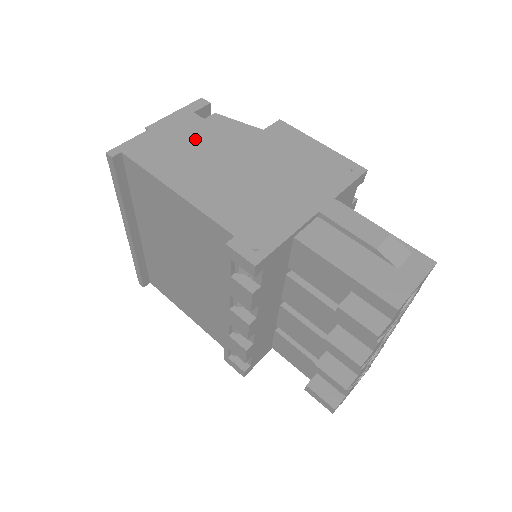
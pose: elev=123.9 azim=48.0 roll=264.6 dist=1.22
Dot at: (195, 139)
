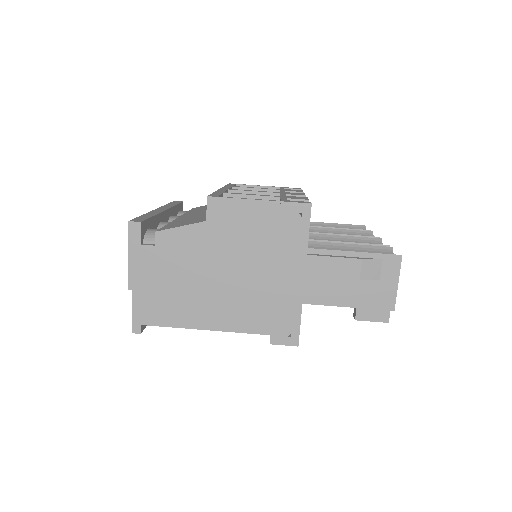
Dot at: (171, 273)
